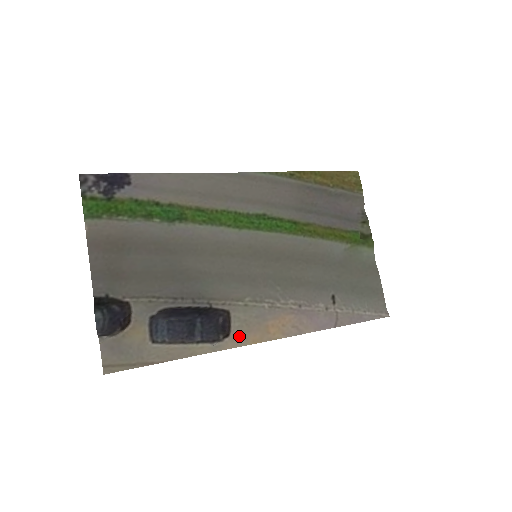
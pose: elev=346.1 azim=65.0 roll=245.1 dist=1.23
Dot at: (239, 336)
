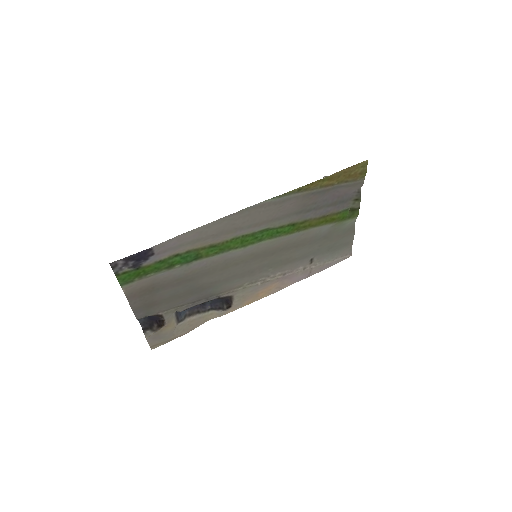
Dot at: (238, 305)
